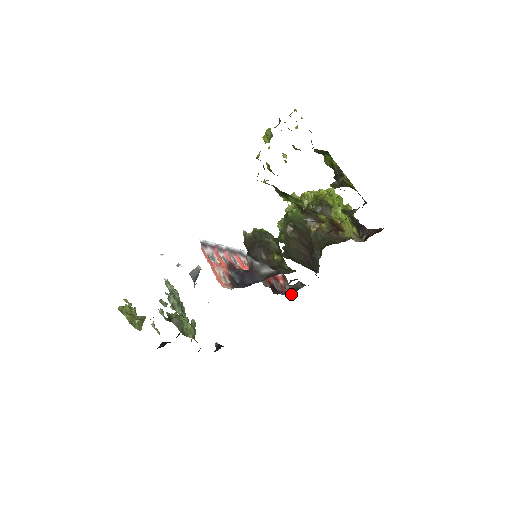
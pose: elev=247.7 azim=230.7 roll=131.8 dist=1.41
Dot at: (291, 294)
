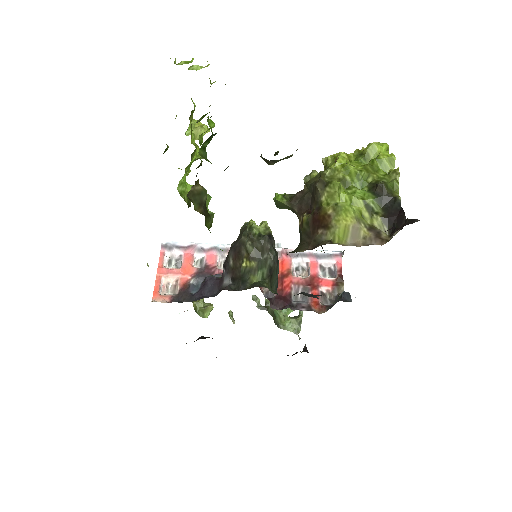
Dot at: (325, 309)
